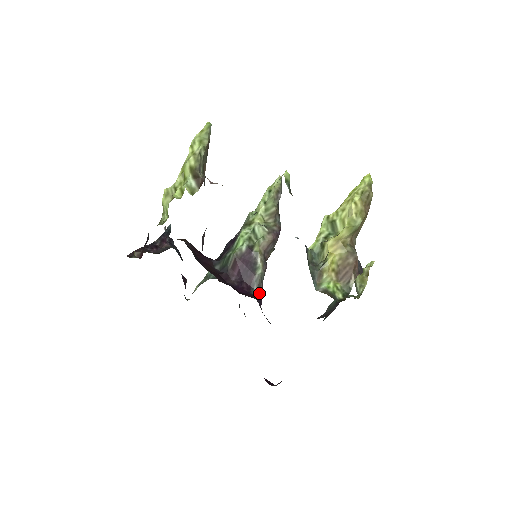
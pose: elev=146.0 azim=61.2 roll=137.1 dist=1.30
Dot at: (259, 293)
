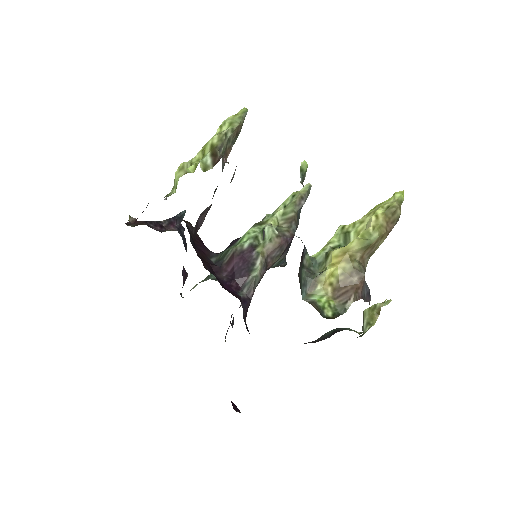
Dot at: (248, 297)
